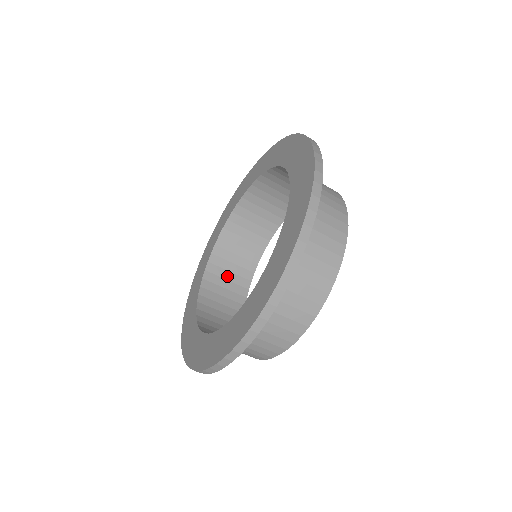
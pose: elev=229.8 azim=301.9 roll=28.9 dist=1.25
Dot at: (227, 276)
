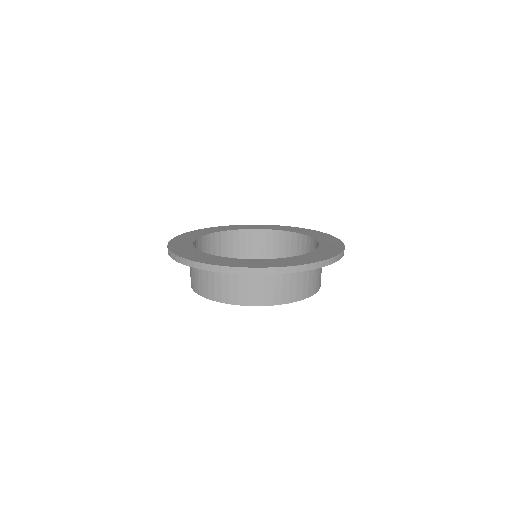
Dot at: occluded
